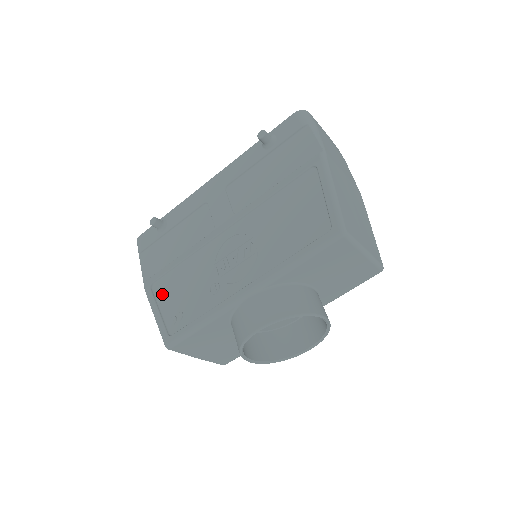
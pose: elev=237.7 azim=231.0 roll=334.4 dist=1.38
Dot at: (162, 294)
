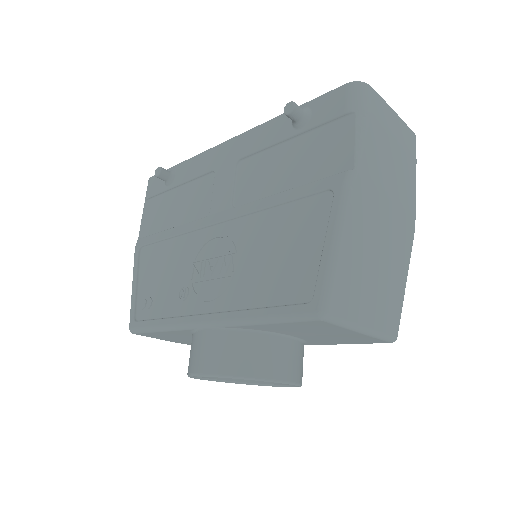
Dot at: (145, 265)
